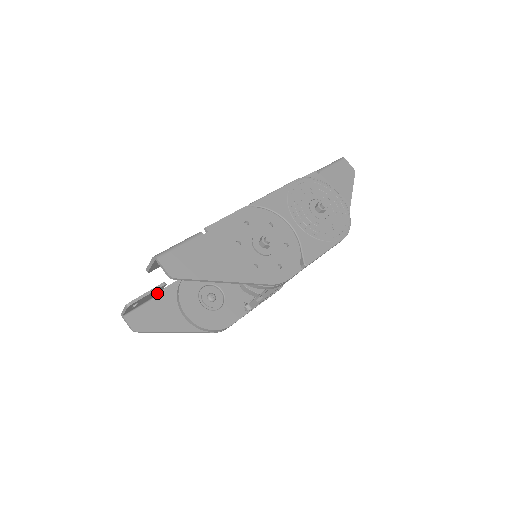
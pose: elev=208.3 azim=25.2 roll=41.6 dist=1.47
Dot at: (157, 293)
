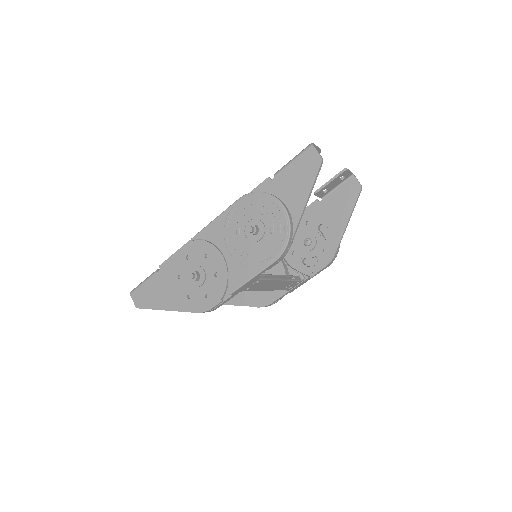
Dot at: occluded
